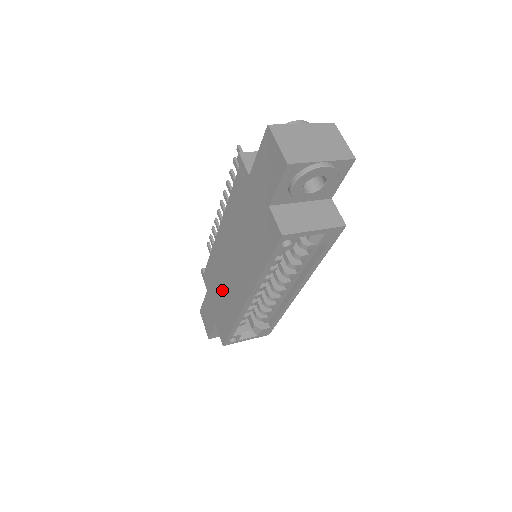
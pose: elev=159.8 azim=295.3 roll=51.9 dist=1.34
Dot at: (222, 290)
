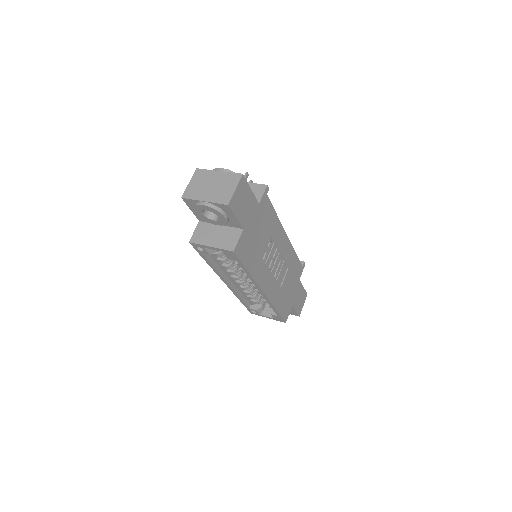
Dot at: occluded
